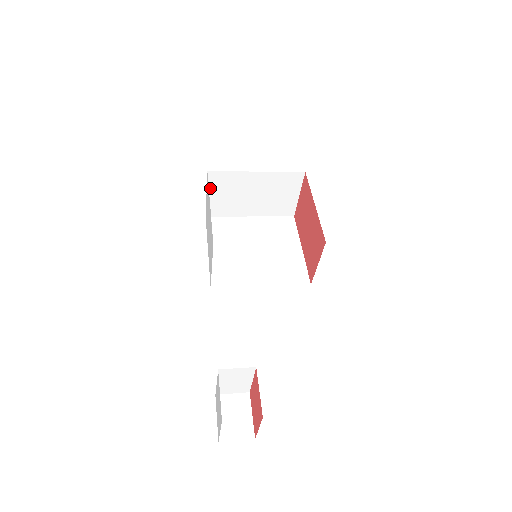
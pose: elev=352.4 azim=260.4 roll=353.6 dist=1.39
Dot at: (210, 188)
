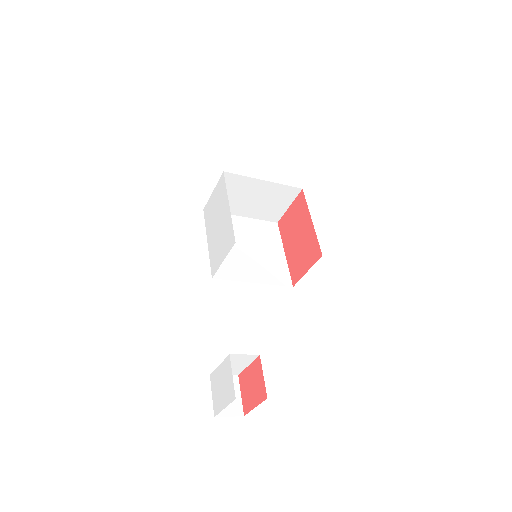
Dot at: occluded
